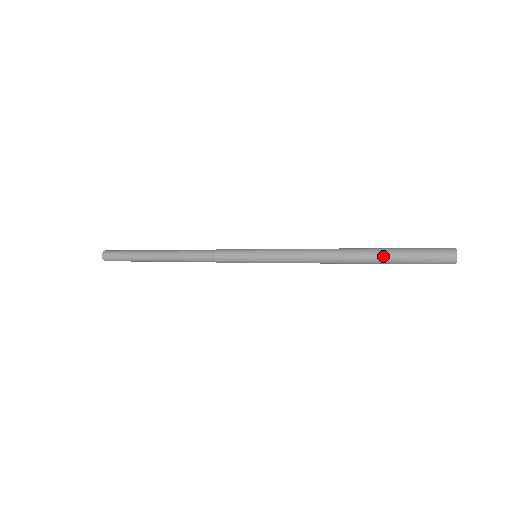
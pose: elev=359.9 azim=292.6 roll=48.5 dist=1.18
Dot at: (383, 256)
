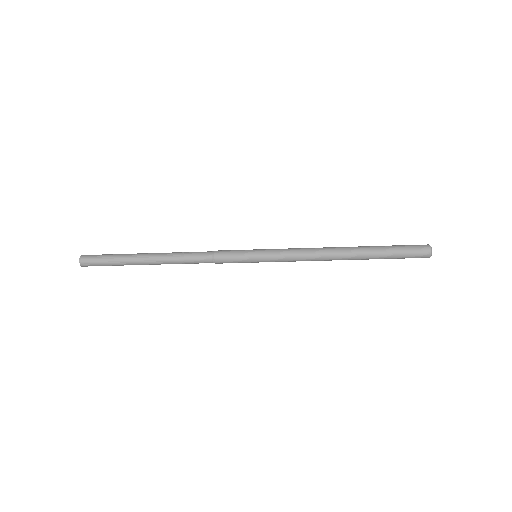
Dot at: (374, 250)
